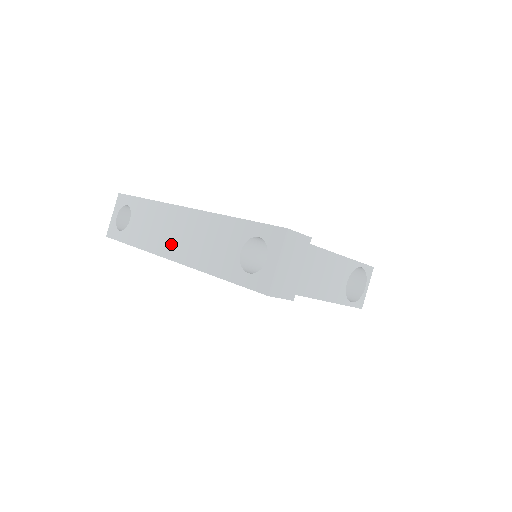
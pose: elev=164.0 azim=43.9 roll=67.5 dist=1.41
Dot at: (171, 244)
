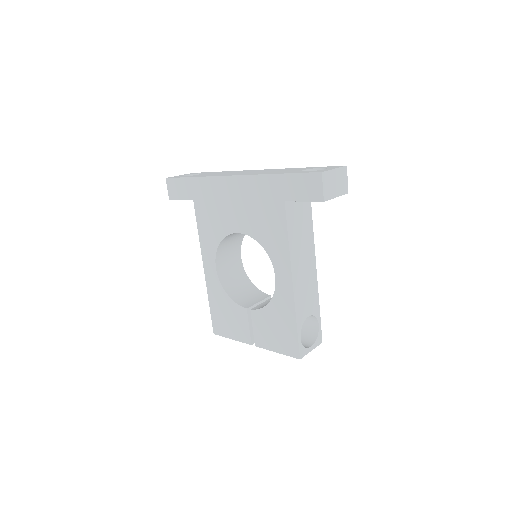
Dot at: occluded
